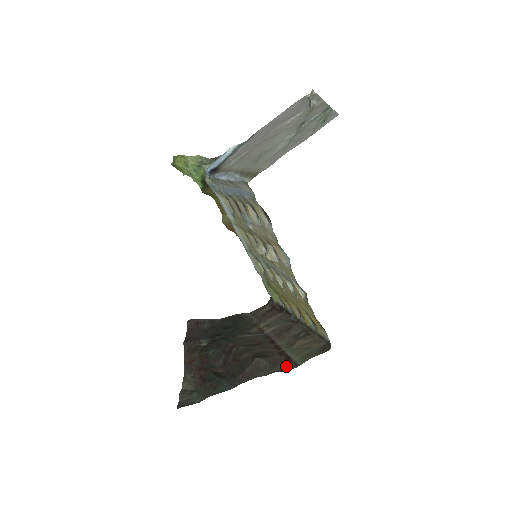
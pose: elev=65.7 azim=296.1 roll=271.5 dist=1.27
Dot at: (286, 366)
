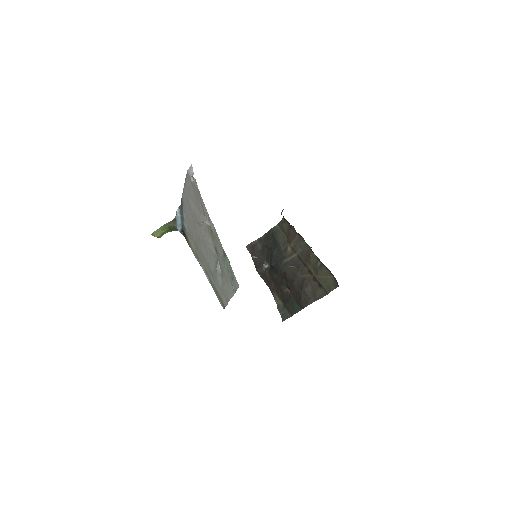
Dot at: (321, 293)
